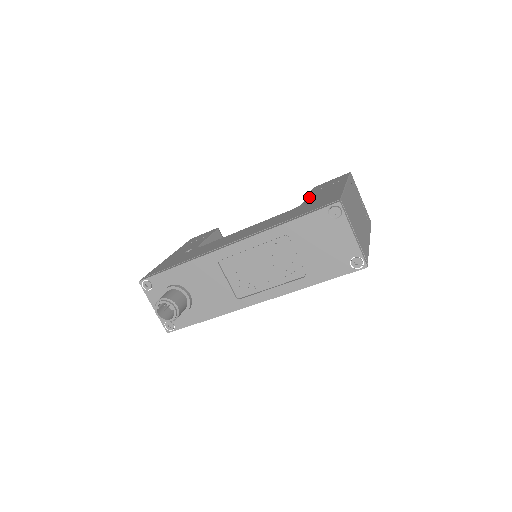
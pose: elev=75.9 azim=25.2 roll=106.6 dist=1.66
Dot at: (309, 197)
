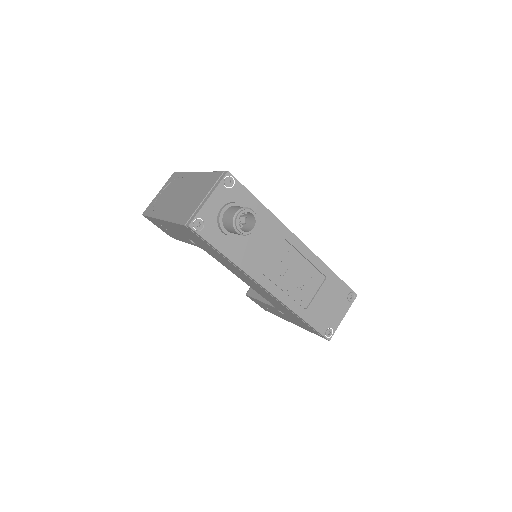
Dot at: occluded
